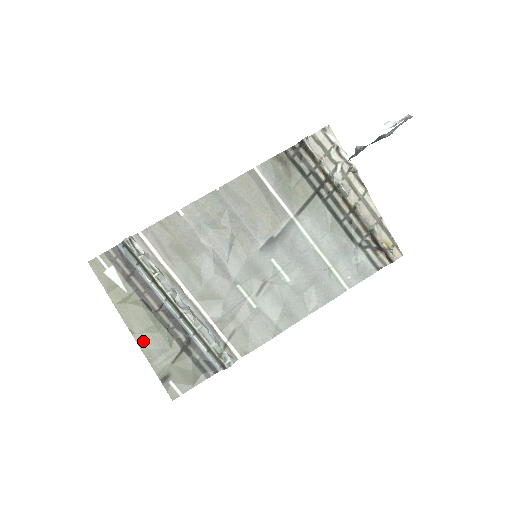
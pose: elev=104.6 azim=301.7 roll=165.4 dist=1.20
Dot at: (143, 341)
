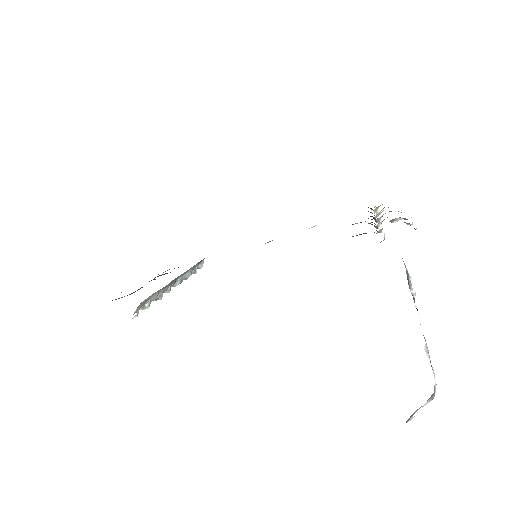
Dot at: occluded
